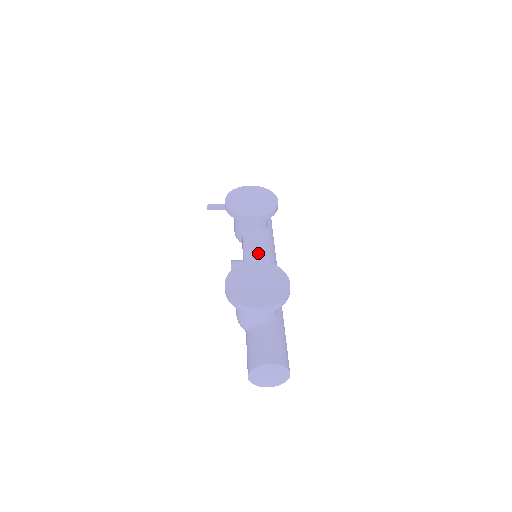
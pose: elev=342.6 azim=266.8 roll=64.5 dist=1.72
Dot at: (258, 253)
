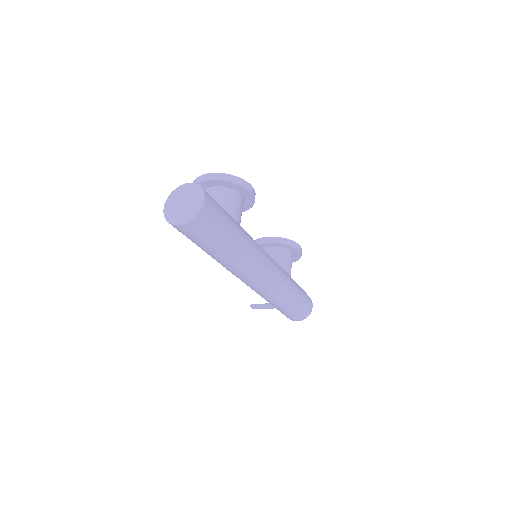
Dot at: occluded
